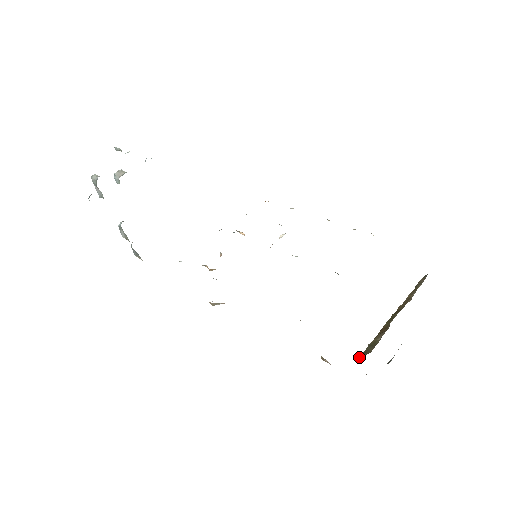
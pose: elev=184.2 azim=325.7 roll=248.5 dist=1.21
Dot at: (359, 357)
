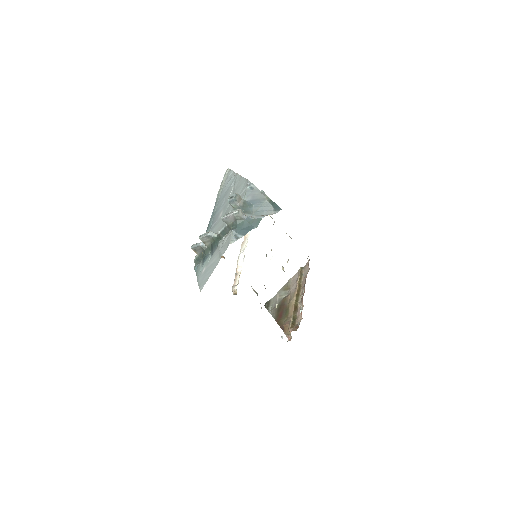
Dot at: (291, 327)
